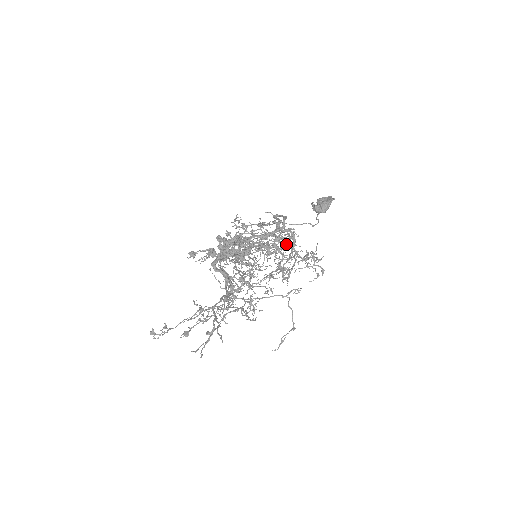
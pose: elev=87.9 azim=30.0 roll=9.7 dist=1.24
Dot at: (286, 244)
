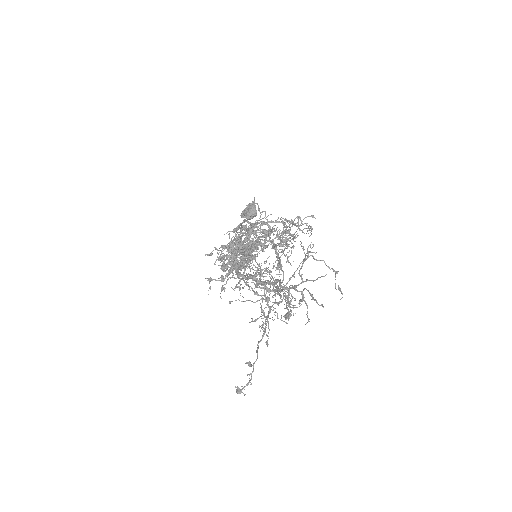
Dot at: (265, 234)
